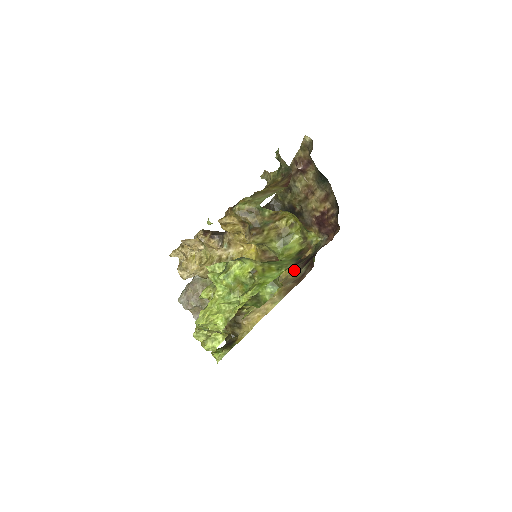
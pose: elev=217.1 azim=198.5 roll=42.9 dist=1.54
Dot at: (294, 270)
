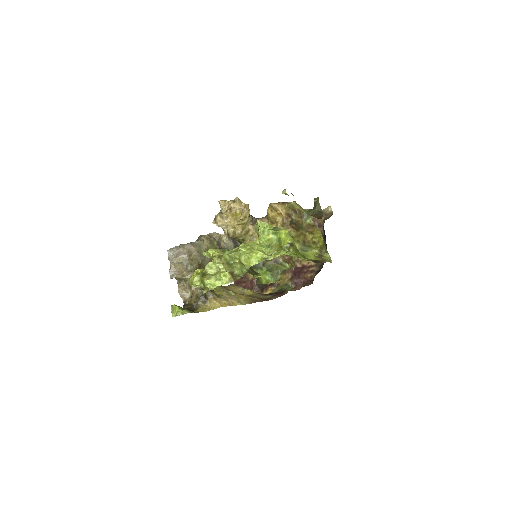
Dot at: occluded
